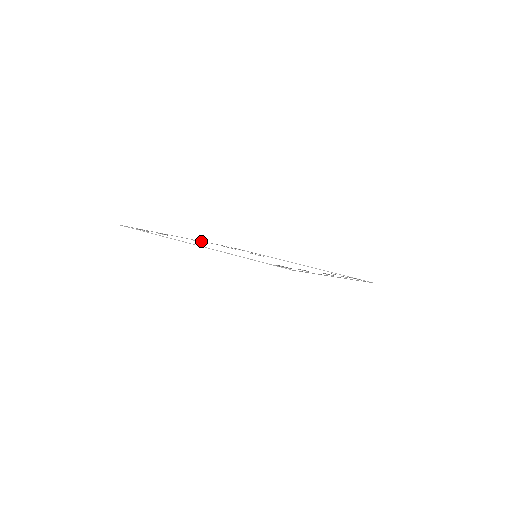
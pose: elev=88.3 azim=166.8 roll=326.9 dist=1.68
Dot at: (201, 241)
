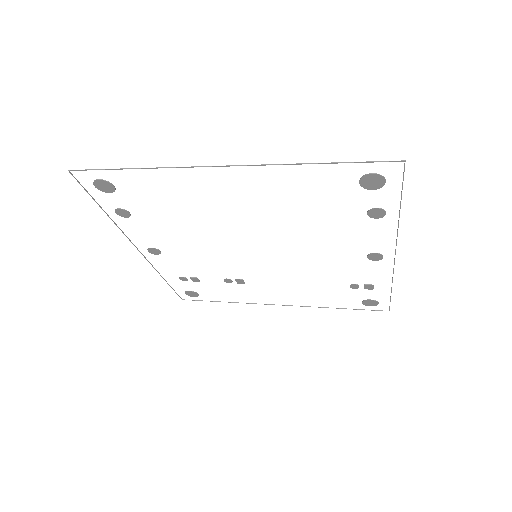
Dot at: (152, 266)
